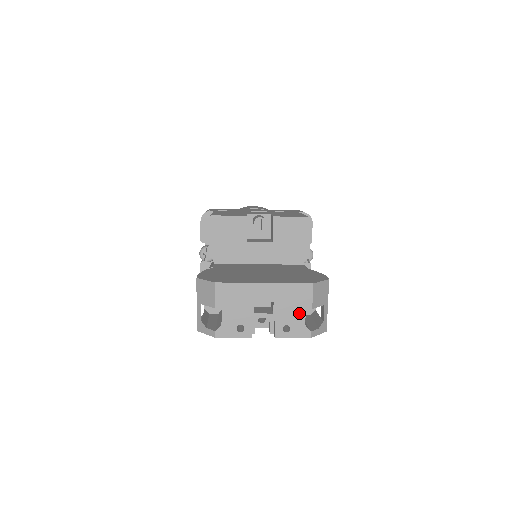
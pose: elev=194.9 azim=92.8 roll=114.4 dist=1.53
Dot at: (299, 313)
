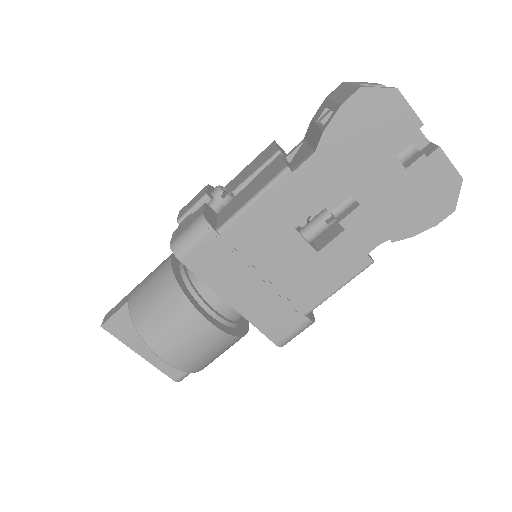
Dot at: occluded
